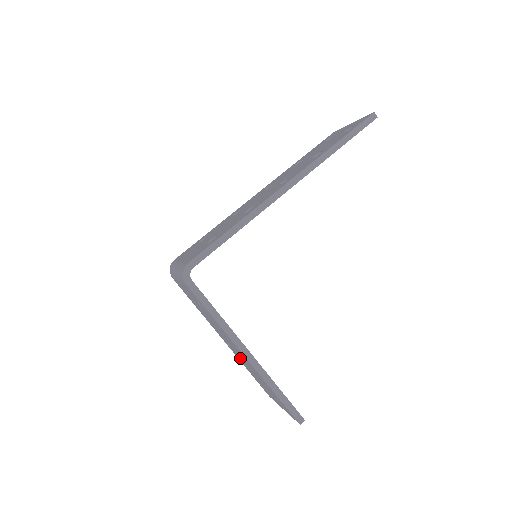
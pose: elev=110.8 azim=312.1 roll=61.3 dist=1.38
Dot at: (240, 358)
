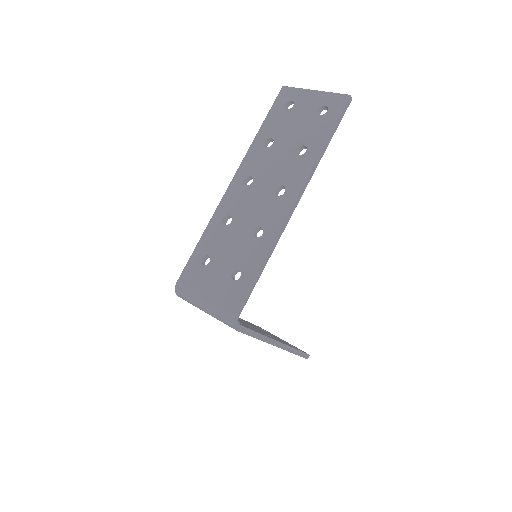
Dot at: occluded
